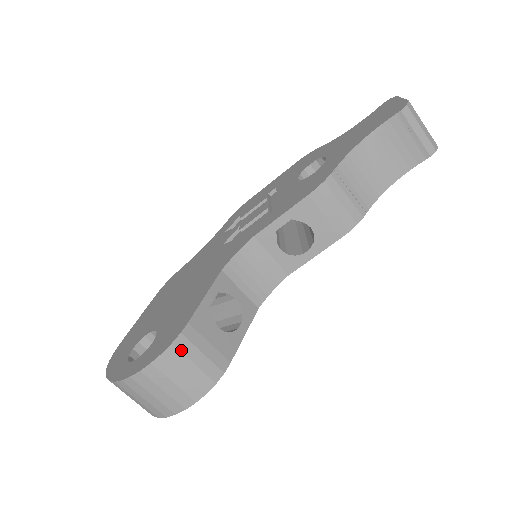
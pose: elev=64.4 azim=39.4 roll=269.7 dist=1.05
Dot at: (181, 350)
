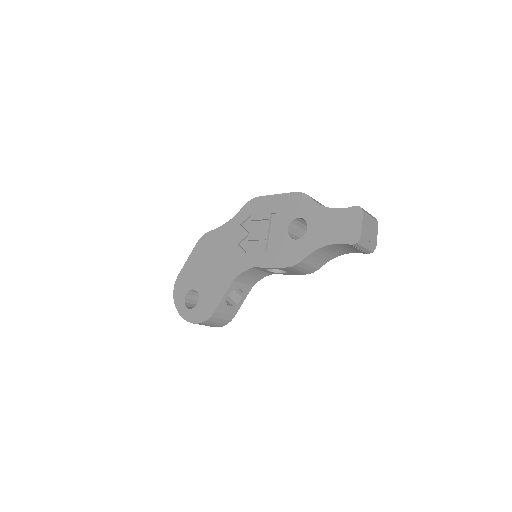
Dot at: (211, 321)
